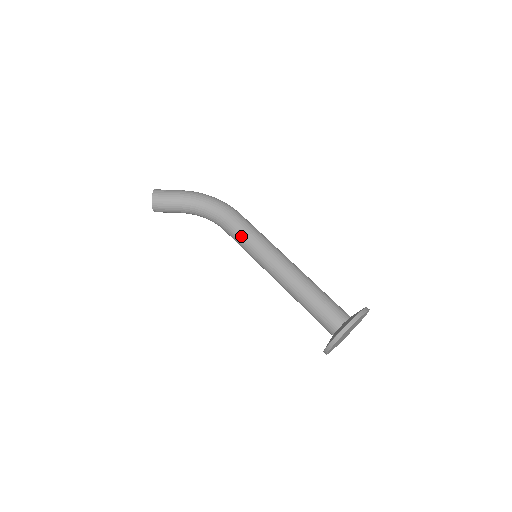
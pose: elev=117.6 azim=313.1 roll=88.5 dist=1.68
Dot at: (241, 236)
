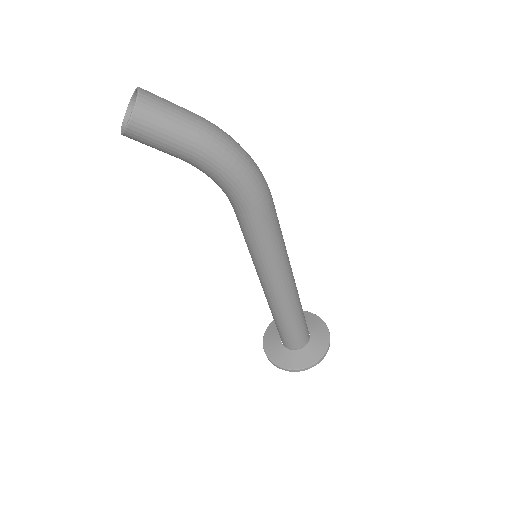
Dot at: (251, 242)
